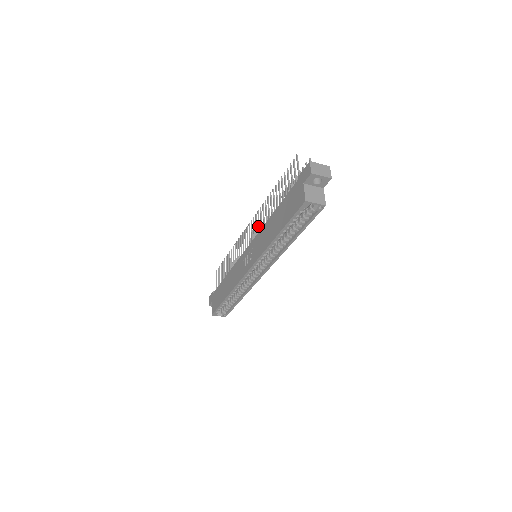
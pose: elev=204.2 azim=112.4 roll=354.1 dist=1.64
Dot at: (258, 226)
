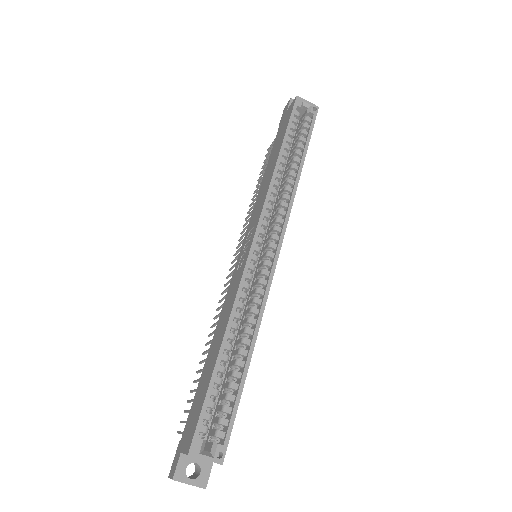
Dot at: occluded
